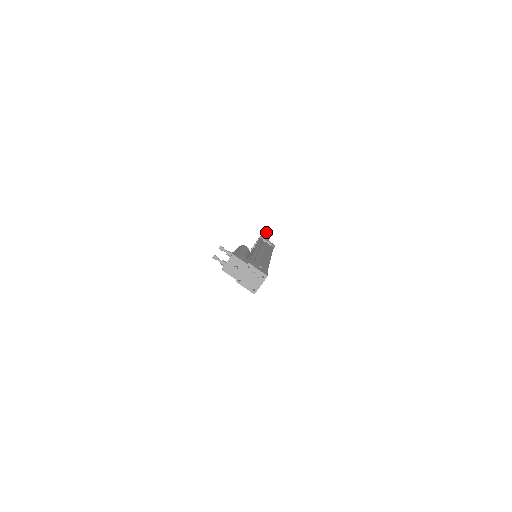
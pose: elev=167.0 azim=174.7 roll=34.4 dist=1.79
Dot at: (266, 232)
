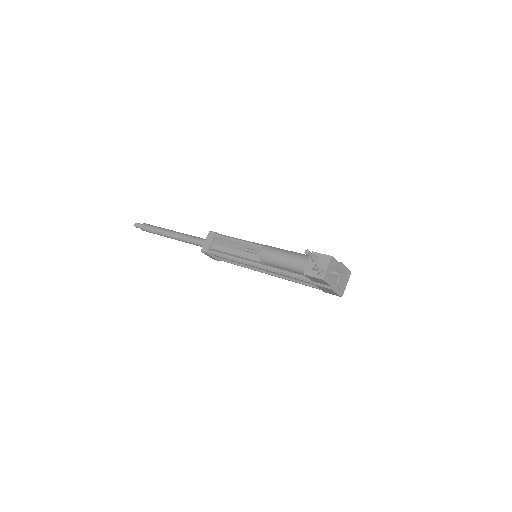
Dot at: (155, 227)
